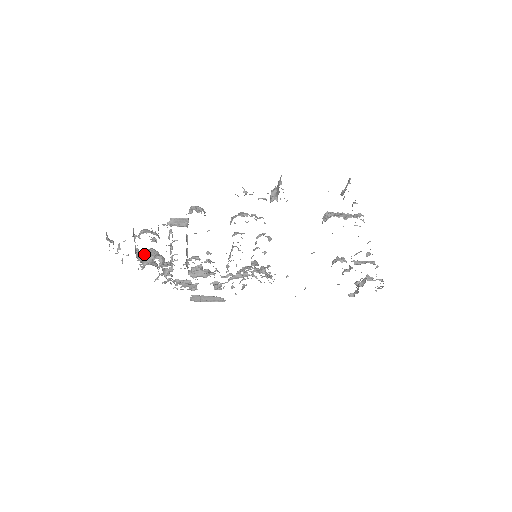
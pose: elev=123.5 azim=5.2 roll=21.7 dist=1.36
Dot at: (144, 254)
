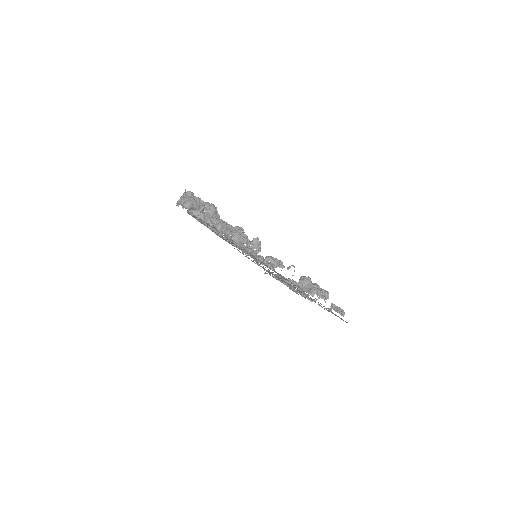
Dot at: (196, 207)
